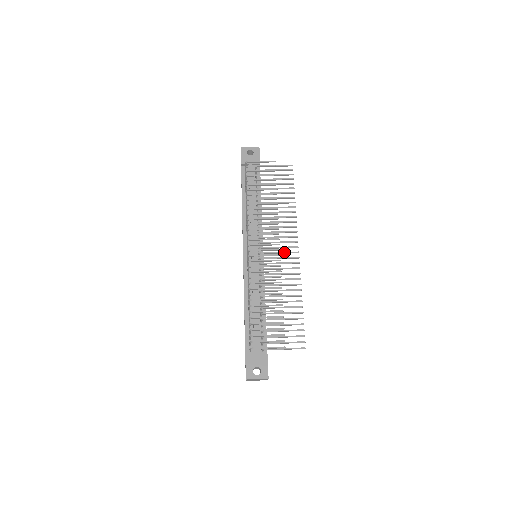
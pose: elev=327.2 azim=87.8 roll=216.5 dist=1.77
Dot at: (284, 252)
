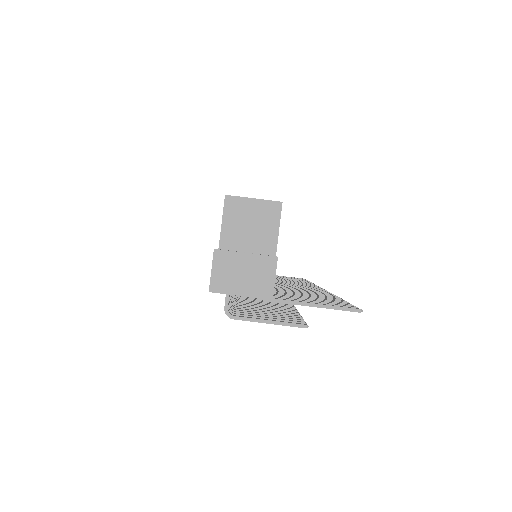
Dot at: occluded
